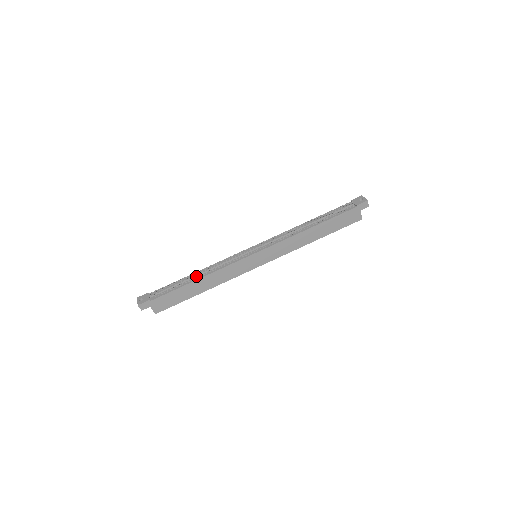
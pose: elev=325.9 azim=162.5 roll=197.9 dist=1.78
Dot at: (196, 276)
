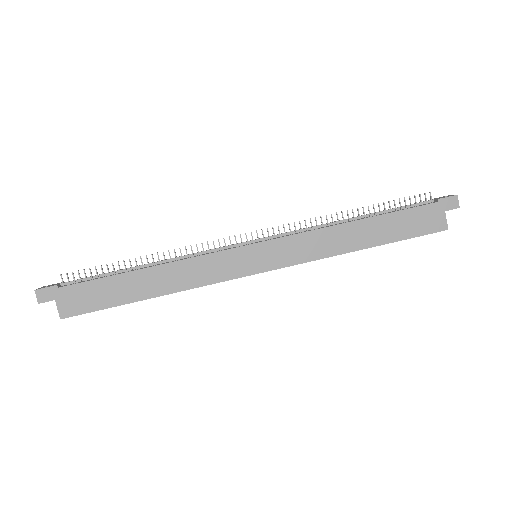
Dot at: (147, 266)
